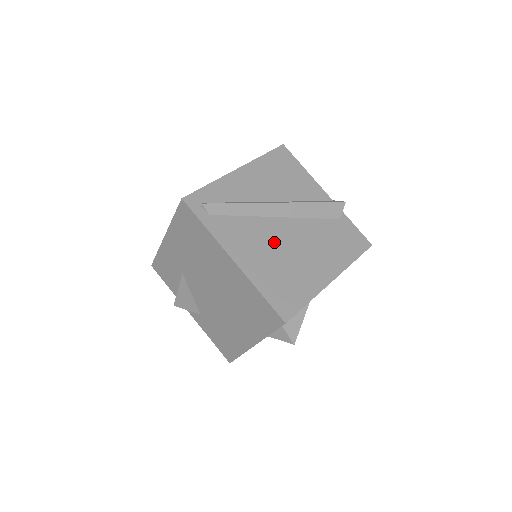
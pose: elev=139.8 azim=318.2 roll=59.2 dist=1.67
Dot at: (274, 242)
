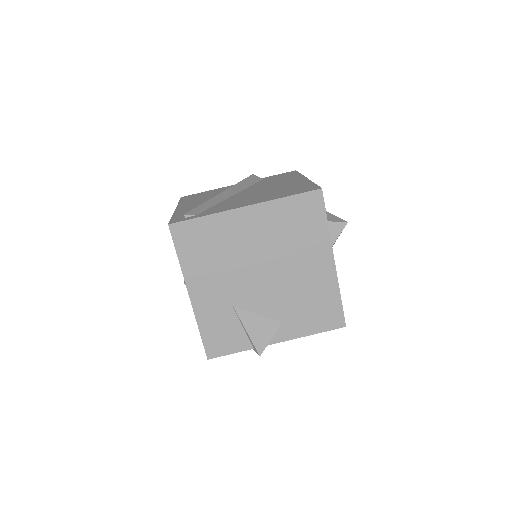
Dot at: (251, 195)
